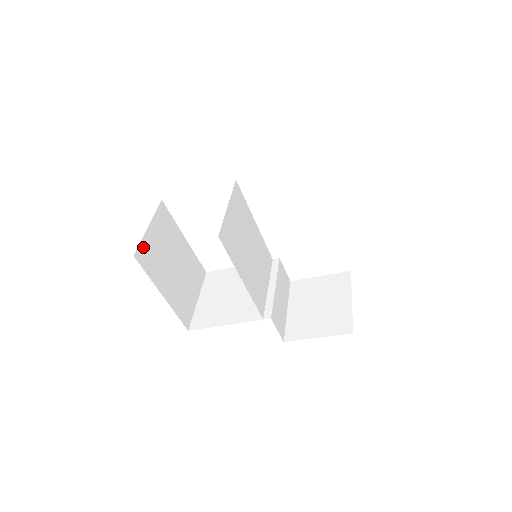
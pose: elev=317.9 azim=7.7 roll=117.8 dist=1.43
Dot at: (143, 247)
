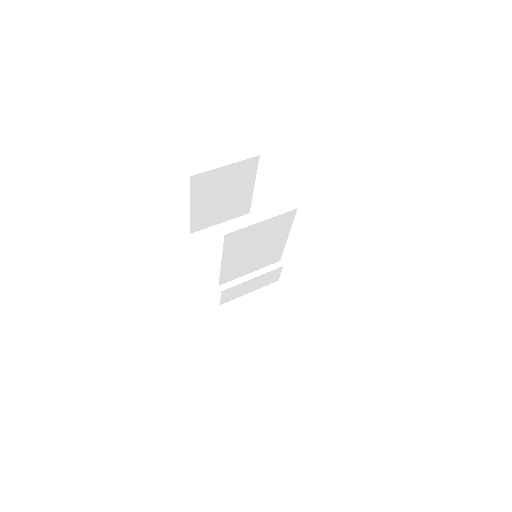
Dot at: (205, 175)
